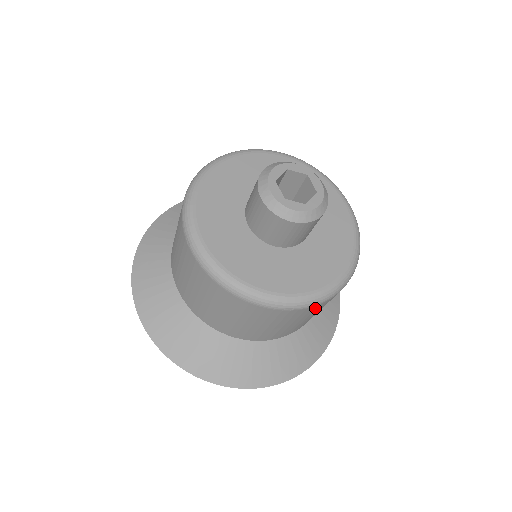
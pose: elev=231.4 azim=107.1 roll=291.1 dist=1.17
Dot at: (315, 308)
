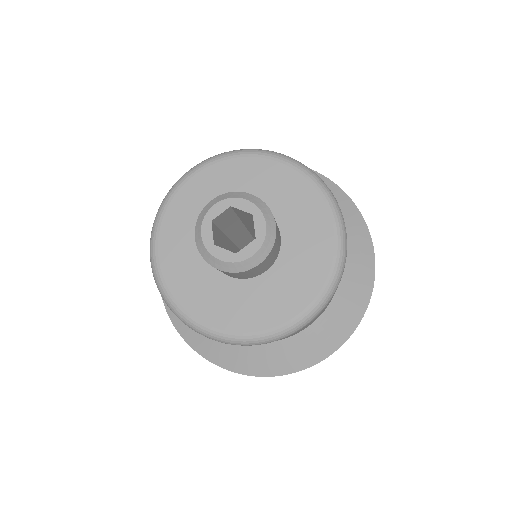
Dot at: occluded
